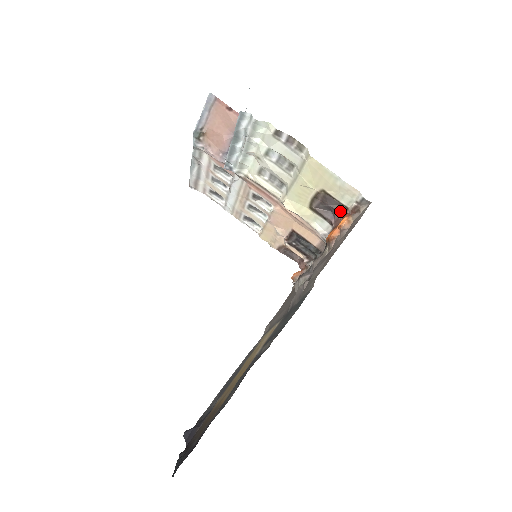
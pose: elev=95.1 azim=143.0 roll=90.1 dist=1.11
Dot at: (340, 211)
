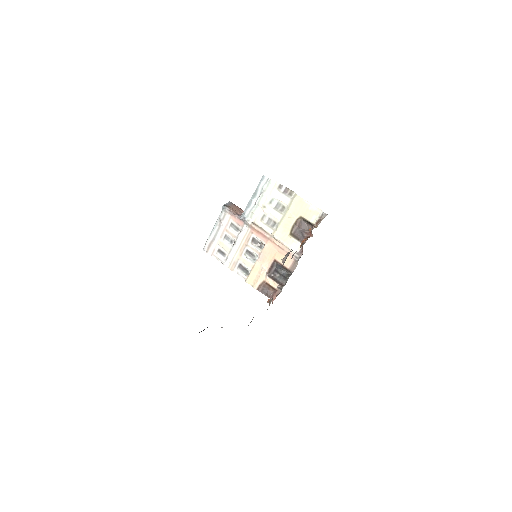
Dot at: (308, 231)
